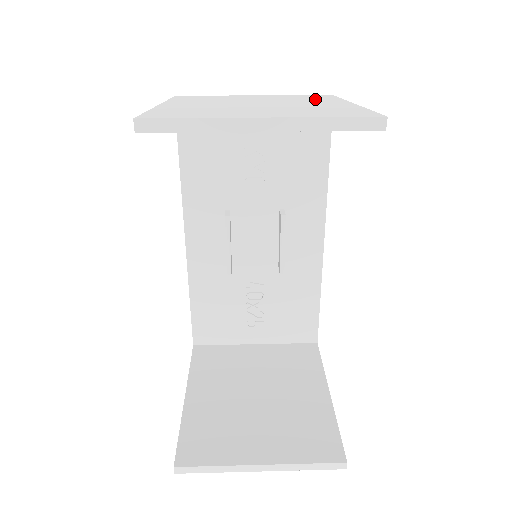
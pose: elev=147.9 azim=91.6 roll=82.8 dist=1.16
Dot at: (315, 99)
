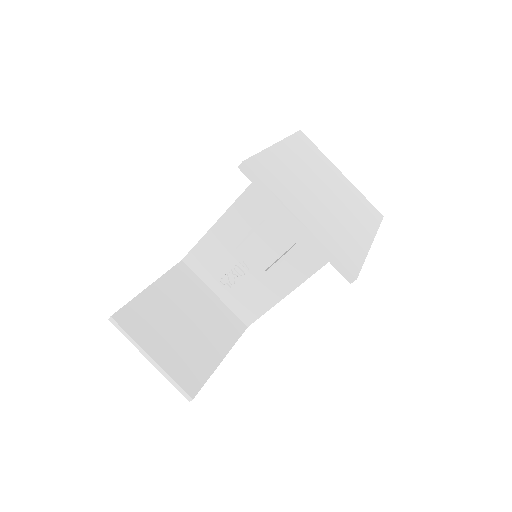
Dot at: (363, 216)
